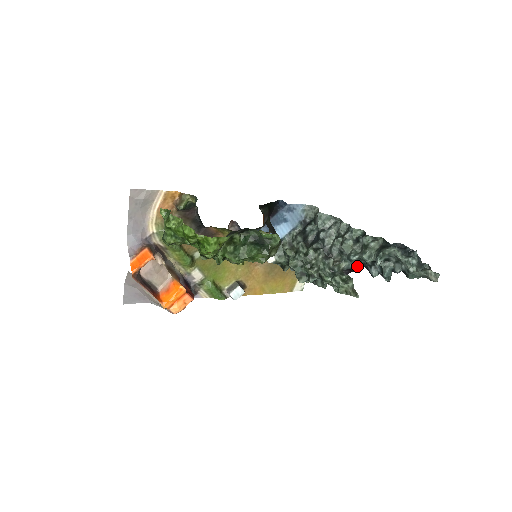
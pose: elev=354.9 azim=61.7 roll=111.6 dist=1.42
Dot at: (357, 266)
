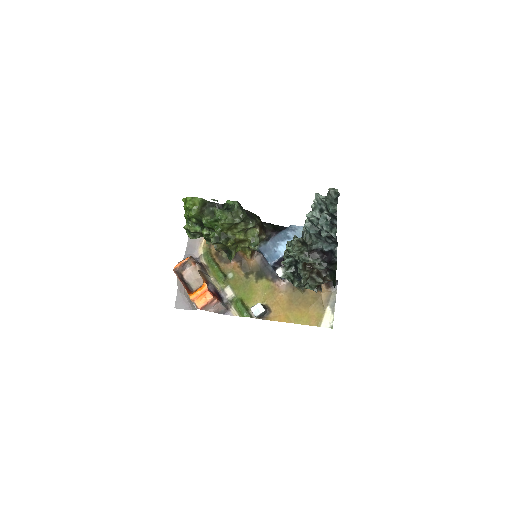
Dot at: (326, 246)
